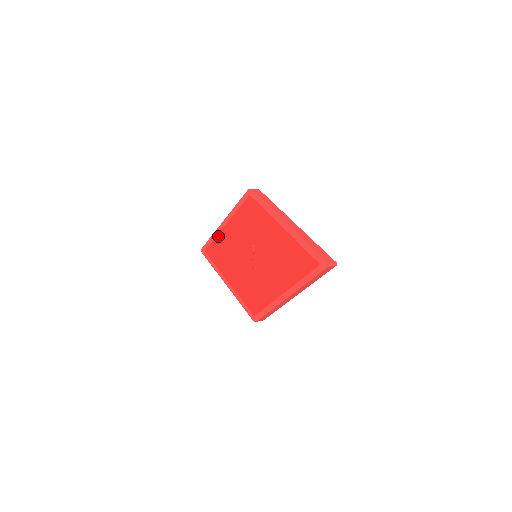
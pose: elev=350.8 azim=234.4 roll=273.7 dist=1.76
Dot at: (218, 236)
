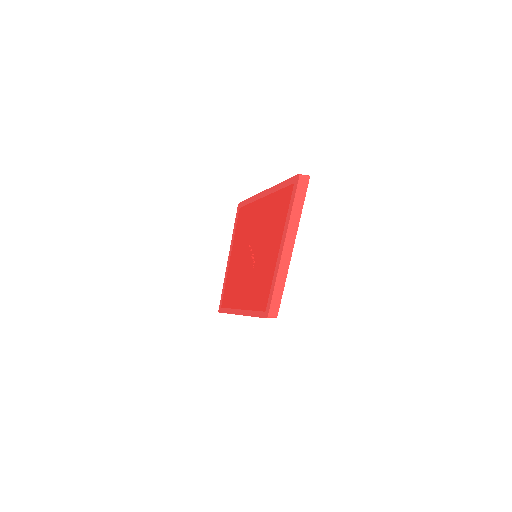
Dot at: (227, 277)
